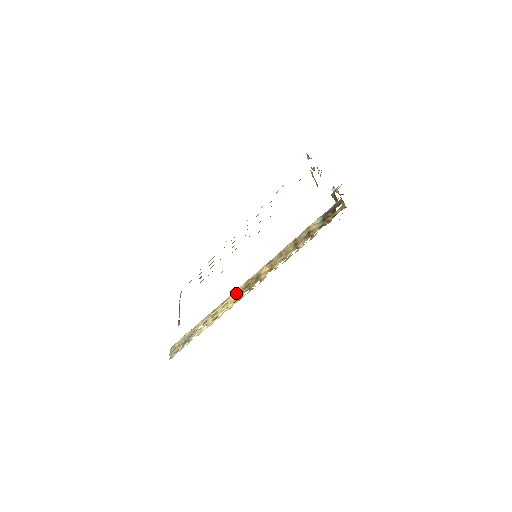
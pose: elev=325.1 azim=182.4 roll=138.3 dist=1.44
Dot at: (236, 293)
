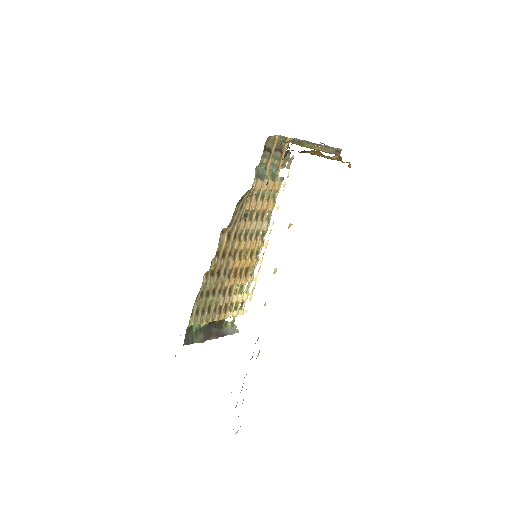
Dot at: occluded
